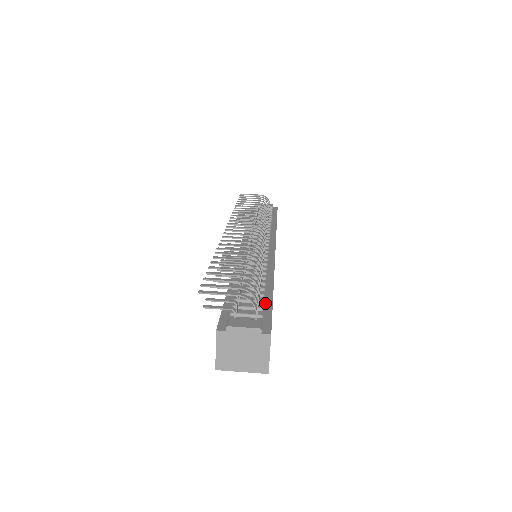
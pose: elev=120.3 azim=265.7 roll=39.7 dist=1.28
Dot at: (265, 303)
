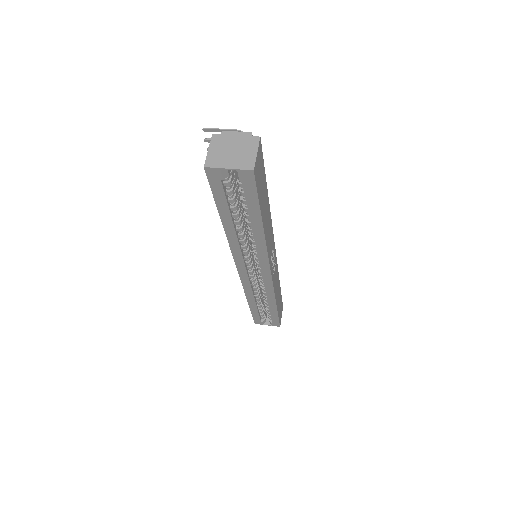
Dot at: occluded
